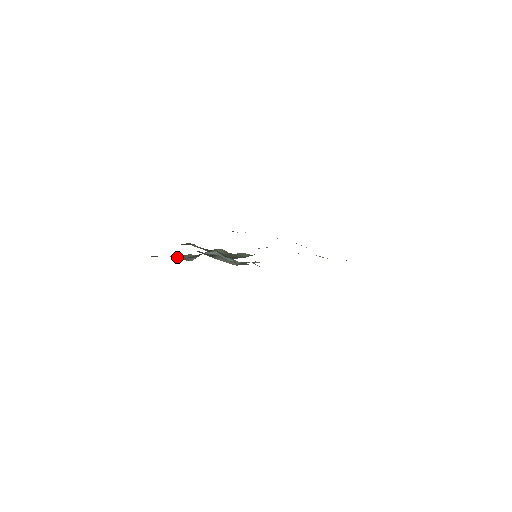
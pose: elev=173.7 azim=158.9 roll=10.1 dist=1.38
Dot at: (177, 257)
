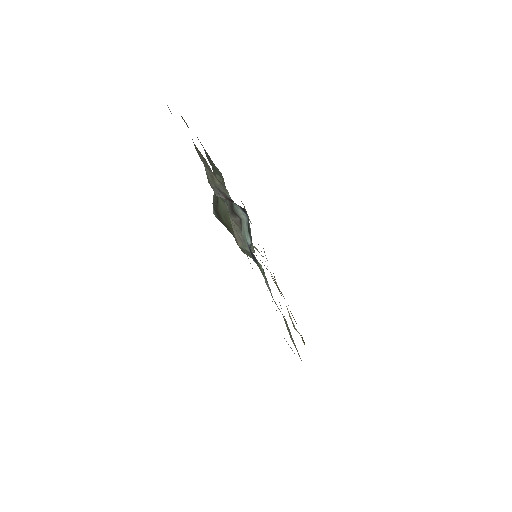
Dot at: (210, 175)
